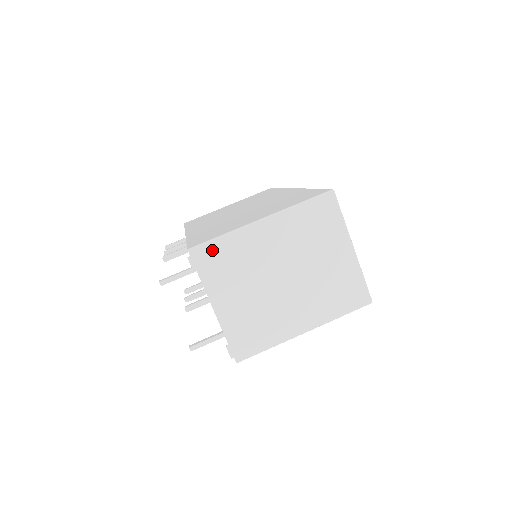
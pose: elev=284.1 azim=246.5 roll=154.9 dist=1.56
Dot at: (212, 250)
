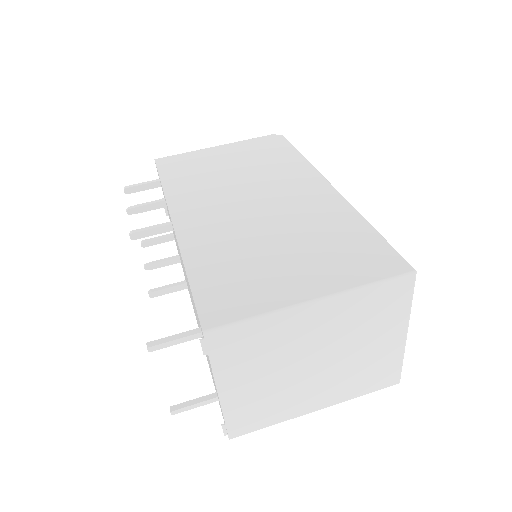
Dot at: (237, 334)
